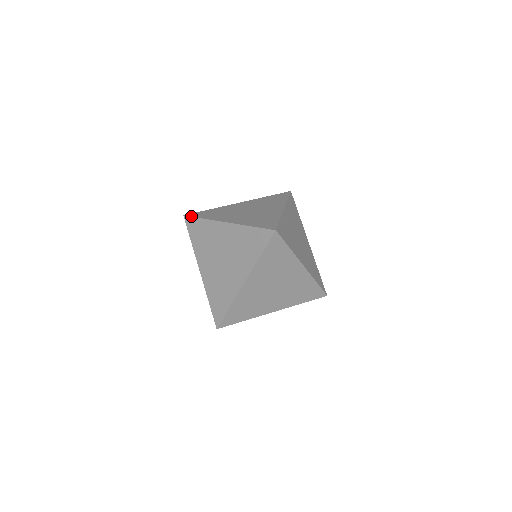
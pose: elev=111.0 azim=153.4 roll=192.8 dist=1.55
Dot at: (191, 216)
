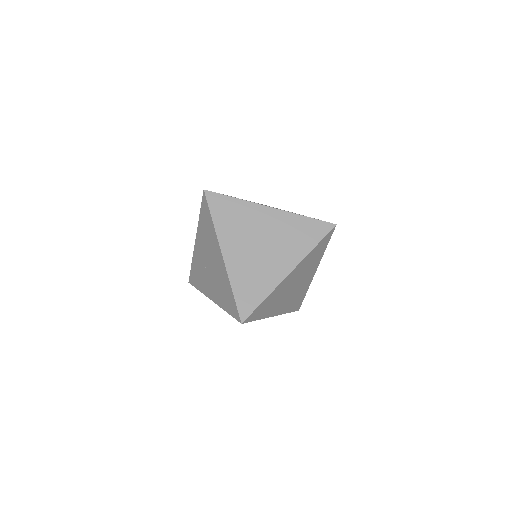
Dot at: (192, 285)
